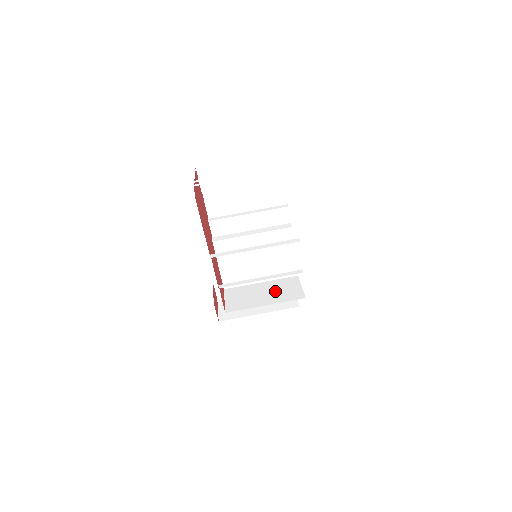
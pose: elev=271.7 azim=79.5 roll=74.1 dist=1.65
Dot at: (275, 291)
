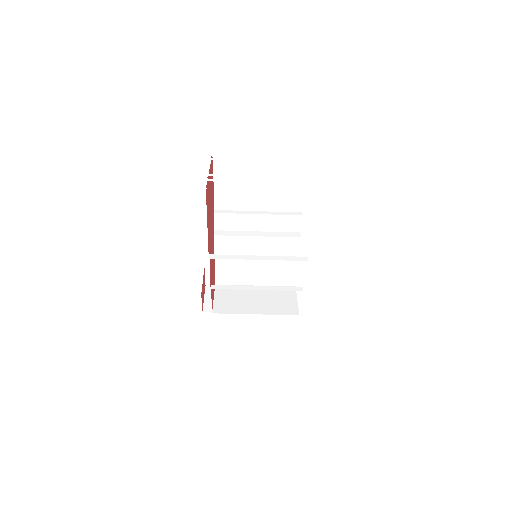
Dot at: (269, 299)
